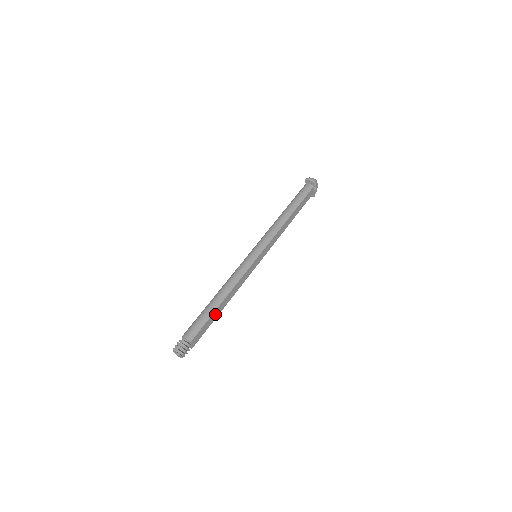
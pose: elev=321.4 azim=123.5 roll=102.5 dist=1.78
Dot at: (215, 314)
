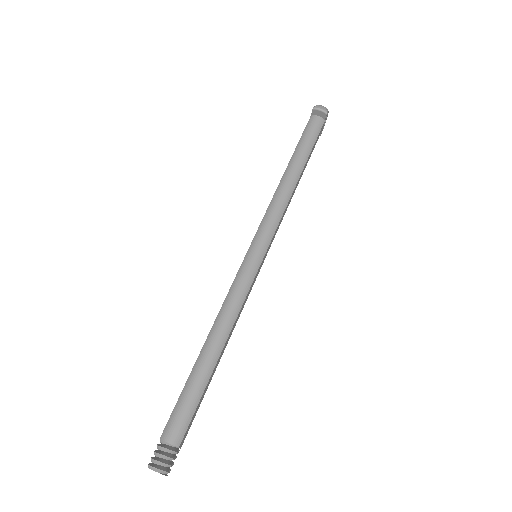
Dot at: (209, 380)
